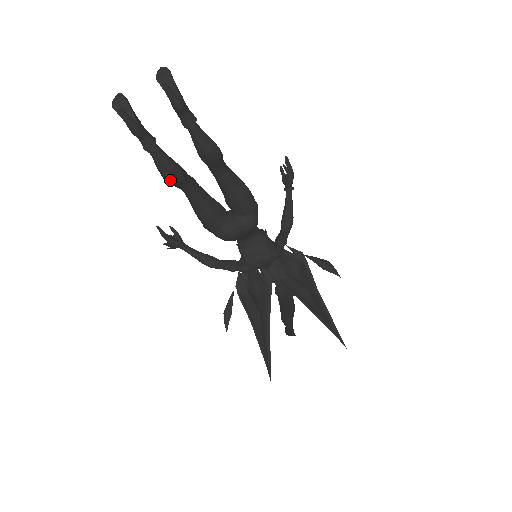
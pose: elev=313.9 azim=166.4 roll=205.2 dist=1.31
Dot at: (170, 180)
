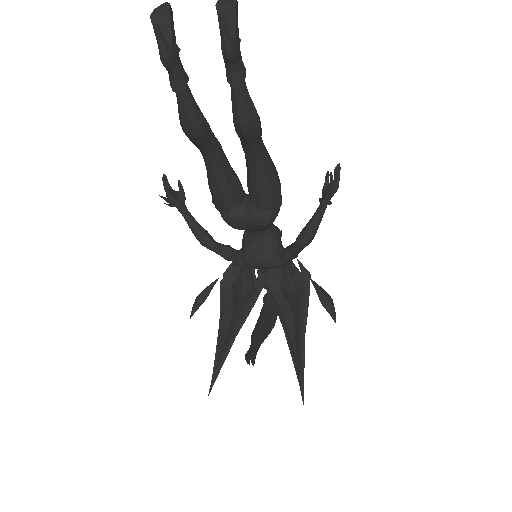
Dot at: (188, 134)
